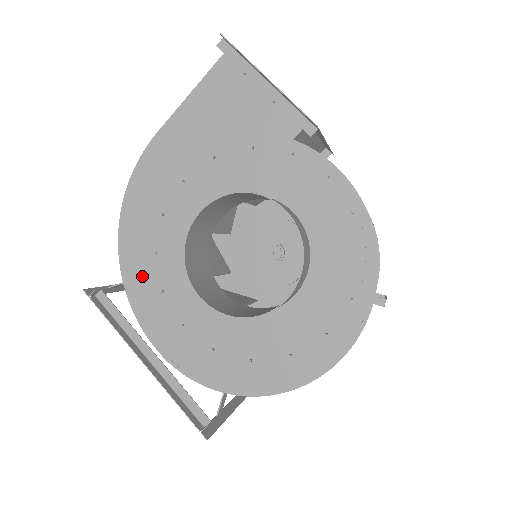
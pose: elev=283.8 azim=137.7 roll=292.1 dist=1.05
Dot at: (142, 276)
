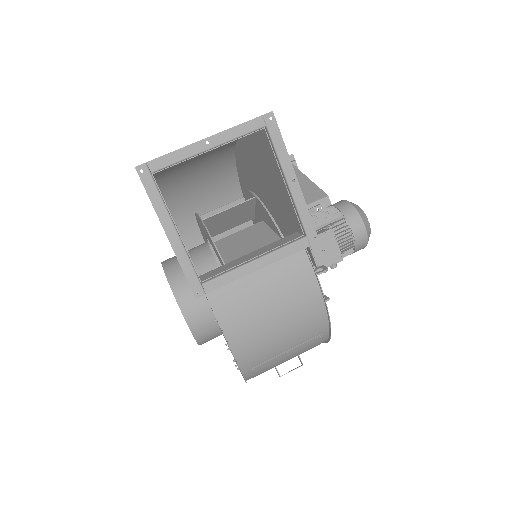
Dot at: occluded
